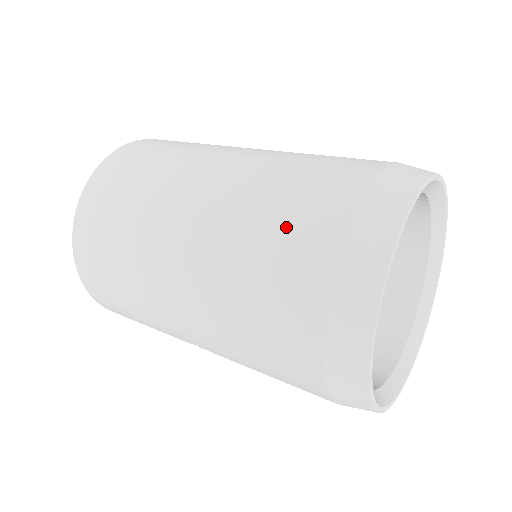
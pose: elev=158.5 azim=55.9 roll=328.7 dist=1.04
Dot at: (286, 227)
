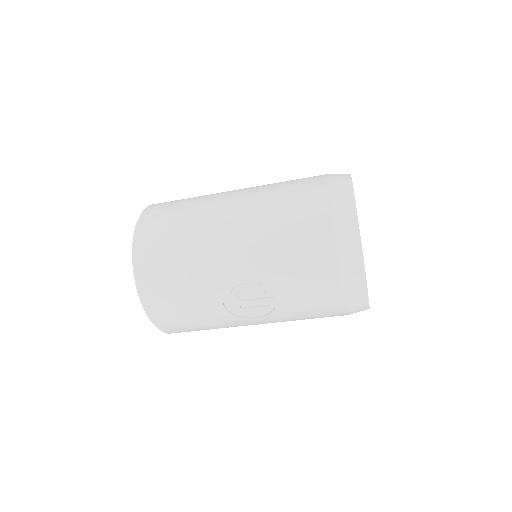
Dot at: (295, 184)
